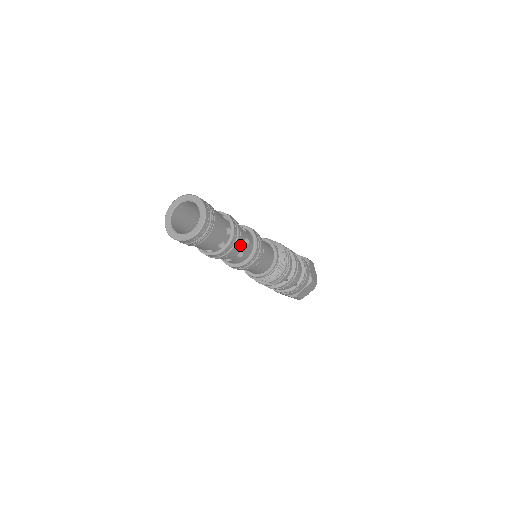
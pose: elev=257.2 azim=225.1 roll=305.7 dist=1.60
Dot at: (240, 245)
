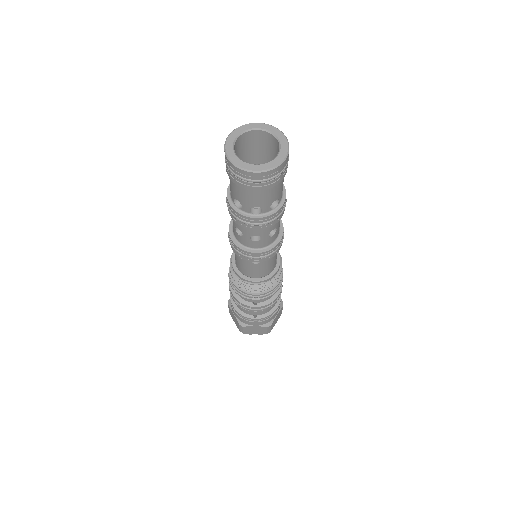
Dot at: (266, 229)
